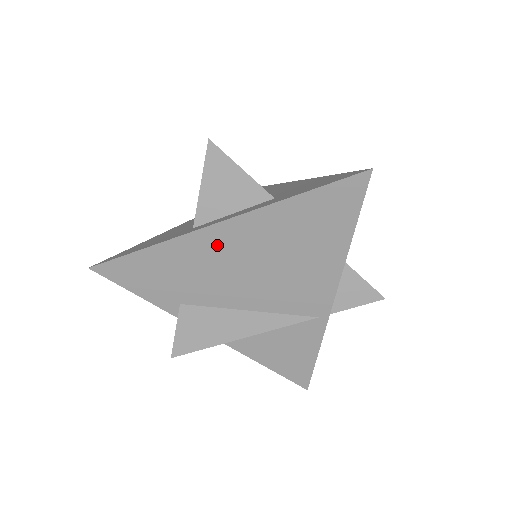
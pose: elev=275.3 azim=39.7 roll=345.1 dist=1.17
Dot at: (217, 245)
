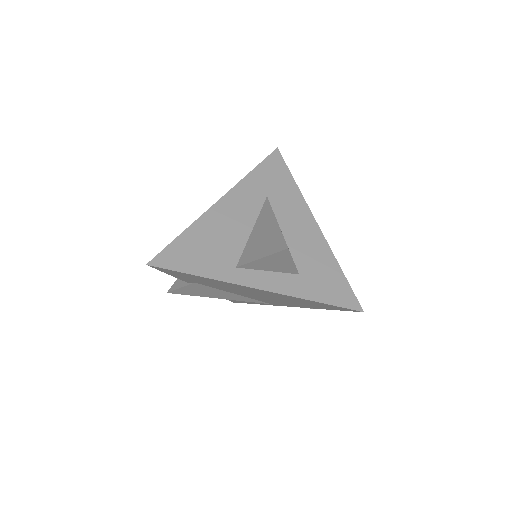
Dot at: (248, 289)
